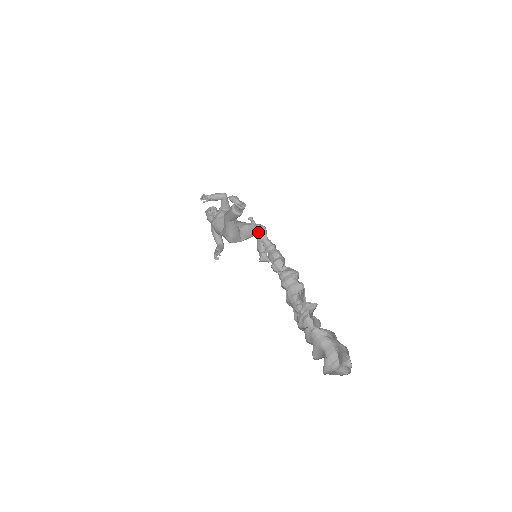
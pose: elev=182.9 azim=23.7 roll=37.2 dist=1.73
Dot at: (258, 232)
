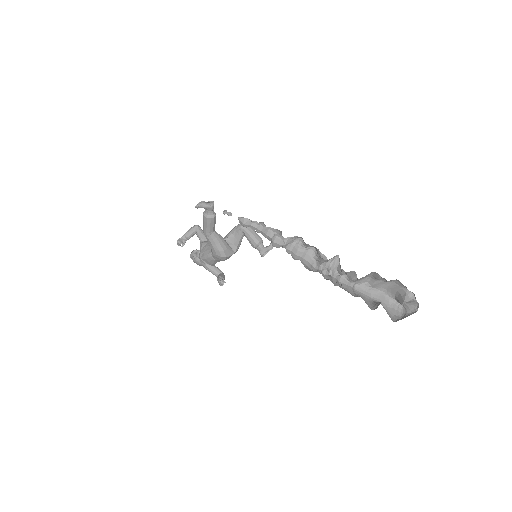
Dot at: (240, 221)
